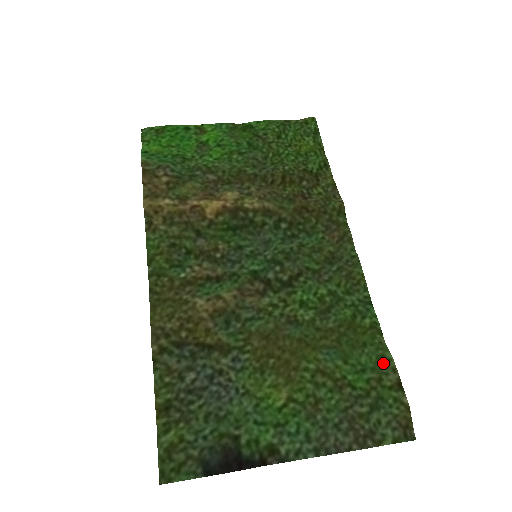
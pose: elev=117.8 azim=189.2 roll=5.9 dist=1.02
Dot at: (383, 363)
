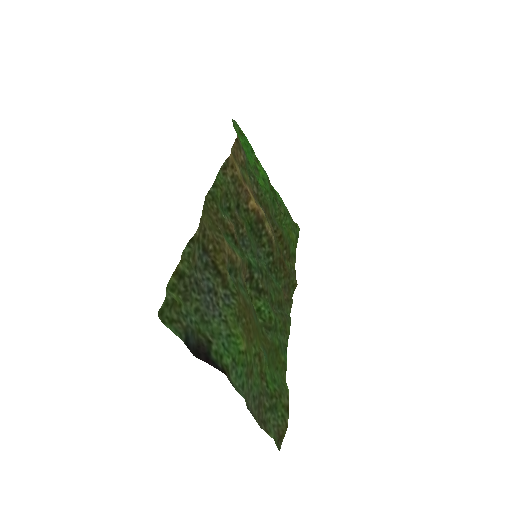
Dot at: (284, 388)
